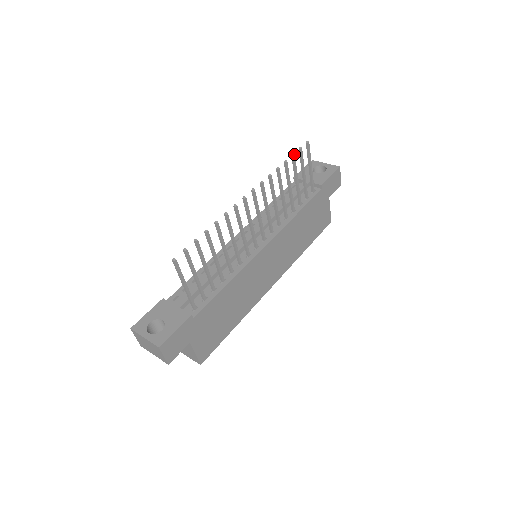
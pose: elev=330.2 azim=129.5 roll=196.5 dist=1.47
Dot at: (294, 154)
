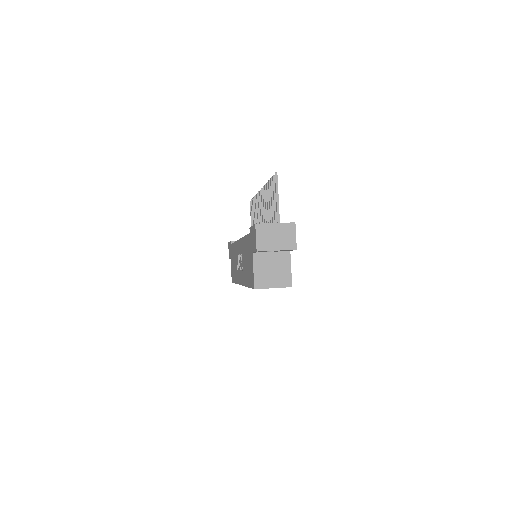
Dot at: occluded
